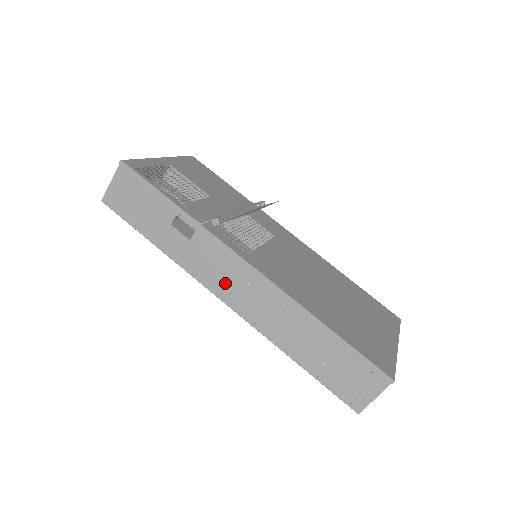
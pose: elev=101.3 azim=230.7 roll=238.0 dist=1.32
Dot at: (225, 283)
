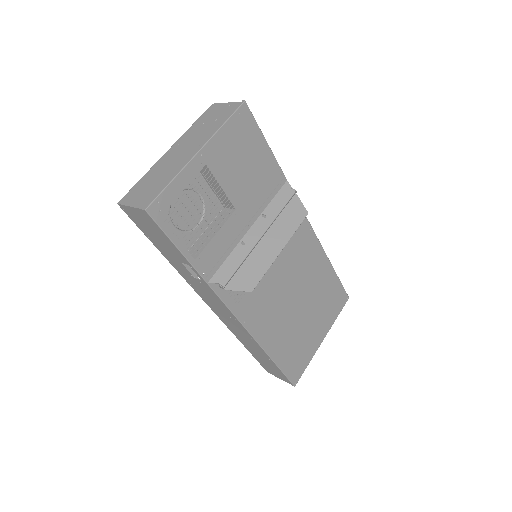
Dot at: (213, 304)
